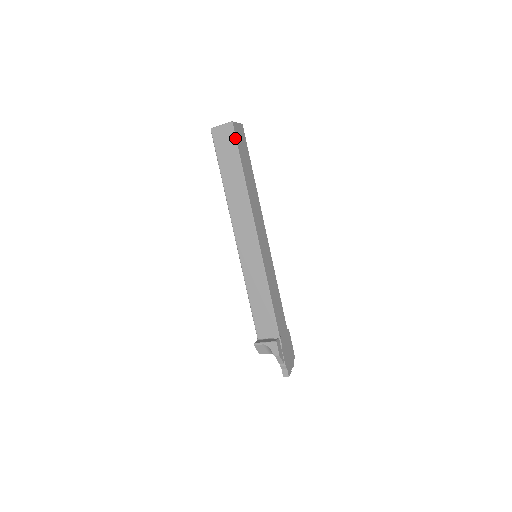
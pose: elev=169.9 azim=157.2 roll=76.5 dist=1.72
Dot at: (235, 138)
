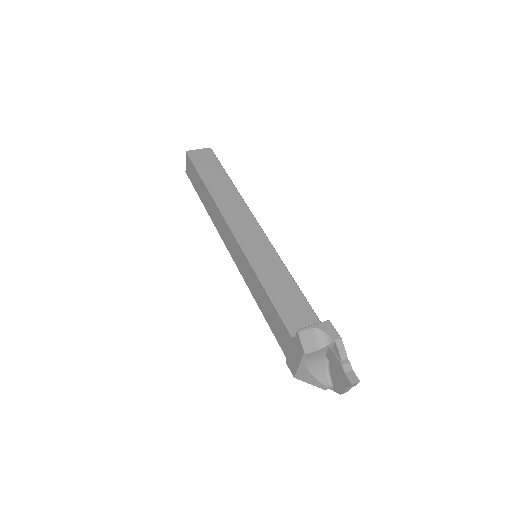
Dot at: (216, 157)
